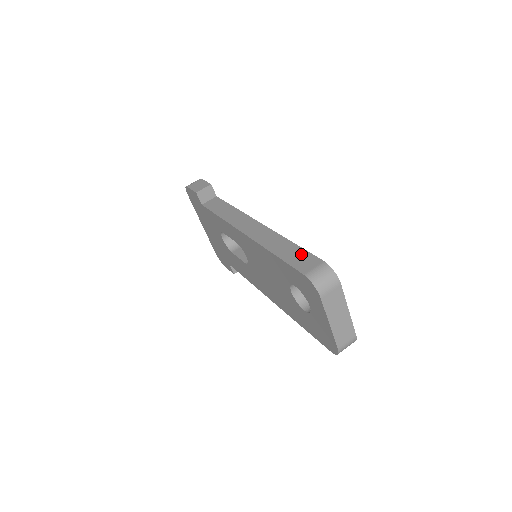
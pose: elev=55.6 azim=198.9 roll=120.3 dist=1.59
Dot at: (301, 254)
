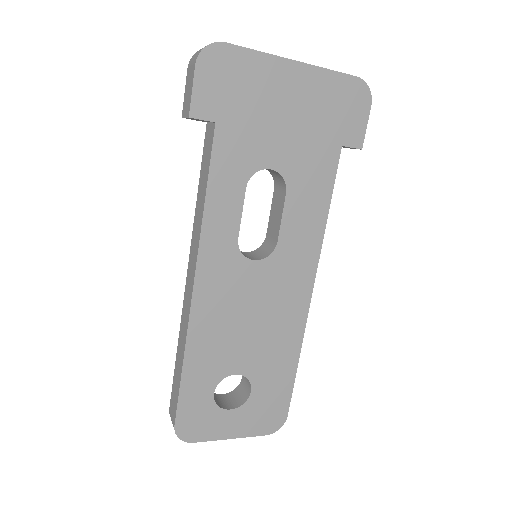
Dot at: (176, 392)
